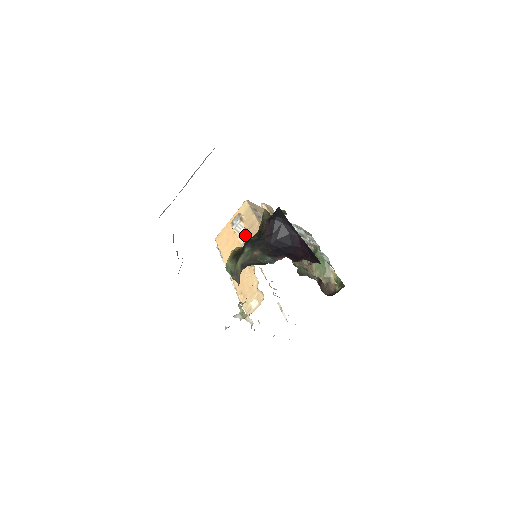
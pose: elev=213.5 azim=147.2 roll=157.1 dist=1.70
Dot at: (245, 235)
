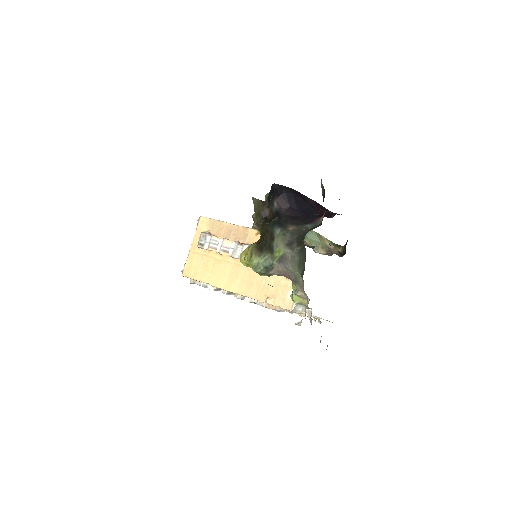
Dot at: (227, 245)
